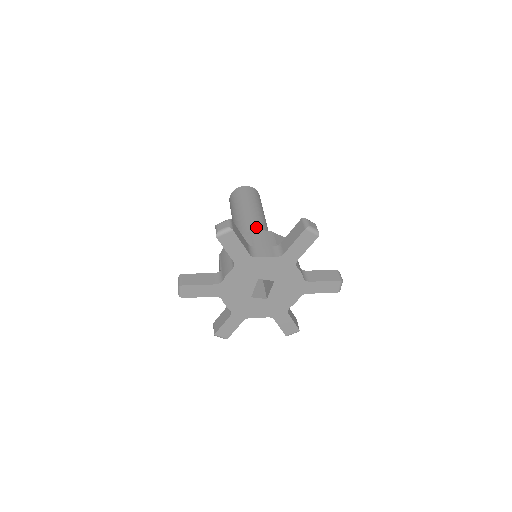
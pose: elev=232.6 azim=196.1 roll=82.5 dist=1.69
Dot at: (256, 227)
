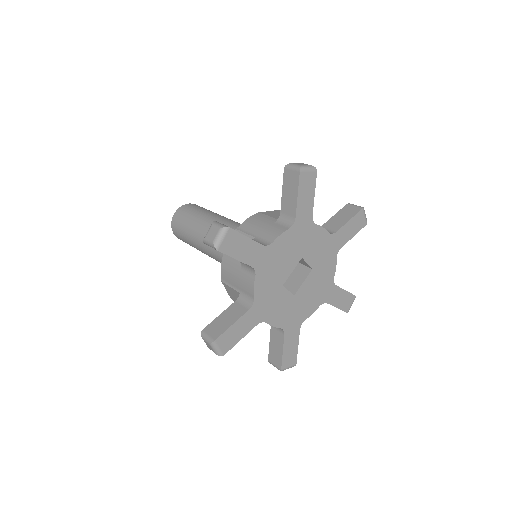
Dot at: occluded
